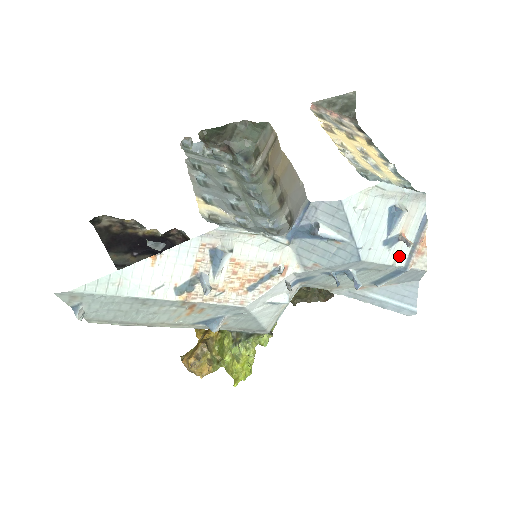
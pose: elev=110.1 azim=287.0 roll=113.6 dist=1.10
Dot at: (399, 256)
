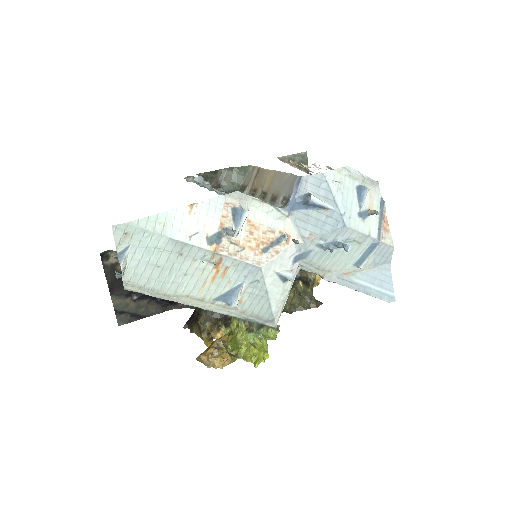
Dot at: (372, 229)
